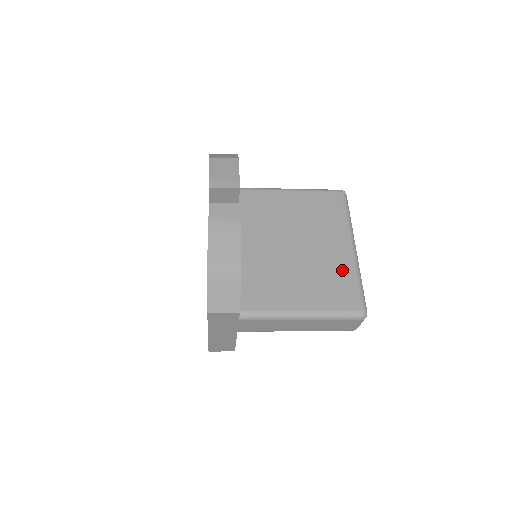
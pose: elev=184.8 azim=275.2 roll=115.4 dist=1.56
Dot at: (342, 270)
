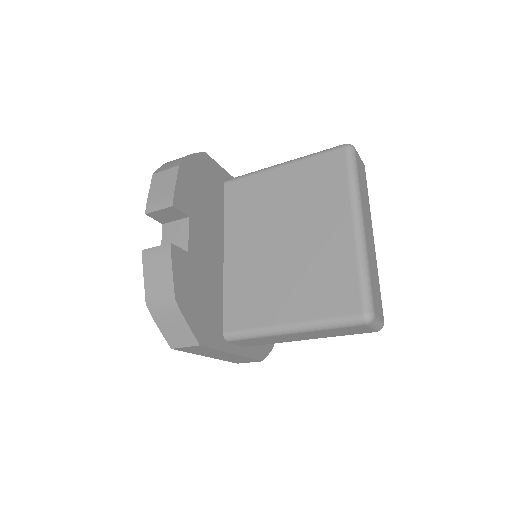
Dot at: (339, 261)
